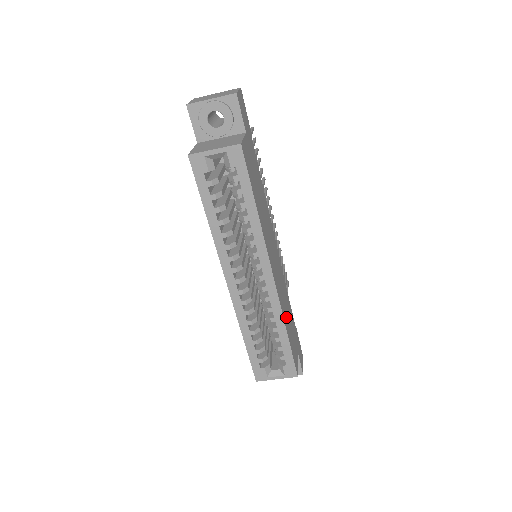
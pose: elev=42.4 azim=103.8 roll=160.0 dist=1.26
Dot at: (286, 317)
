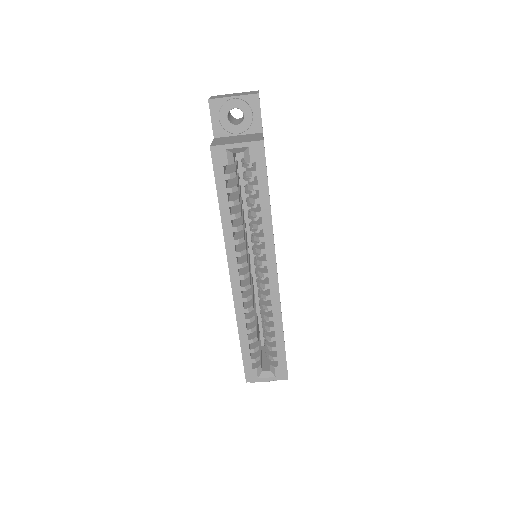
Dot at: occluded
